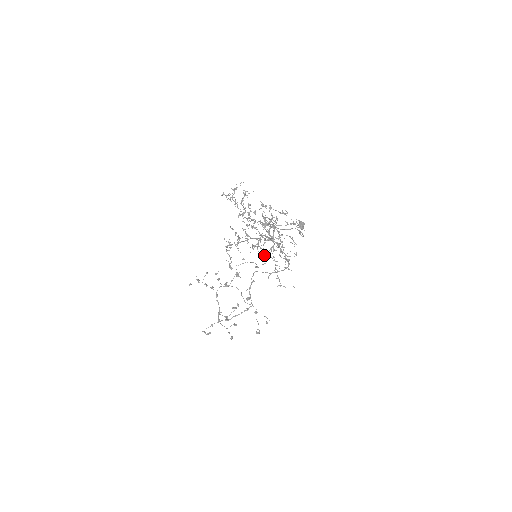
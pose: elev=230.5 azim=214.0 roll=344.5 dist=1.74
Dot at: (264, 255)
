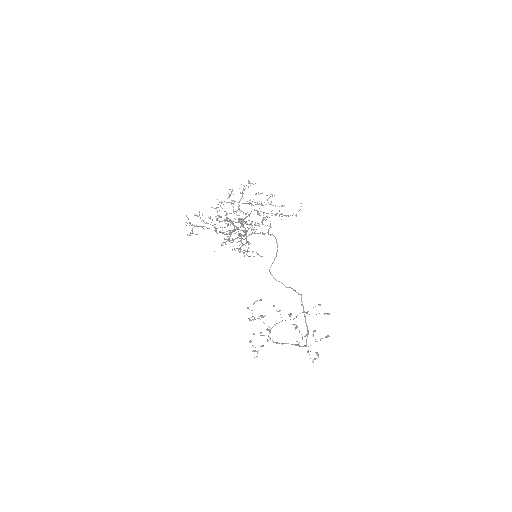
Dot at: (262, 221)
